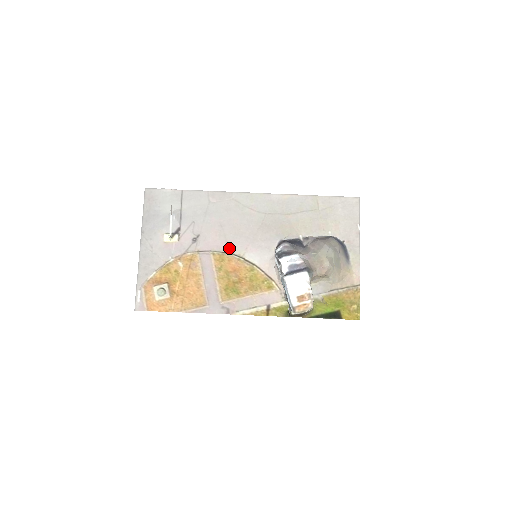
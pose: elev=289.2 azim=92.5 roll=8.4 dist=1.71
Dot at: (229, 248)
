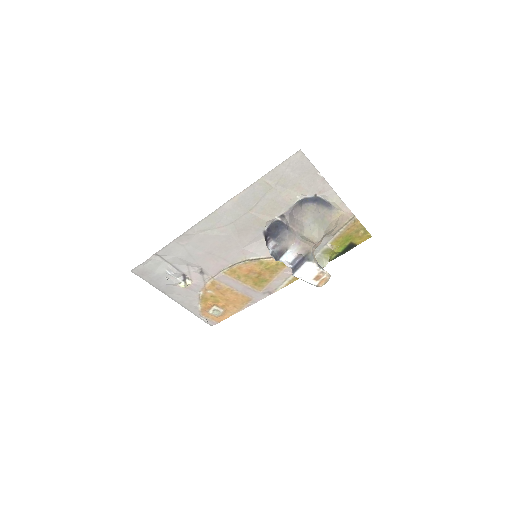
Dot at: (231, 262)
